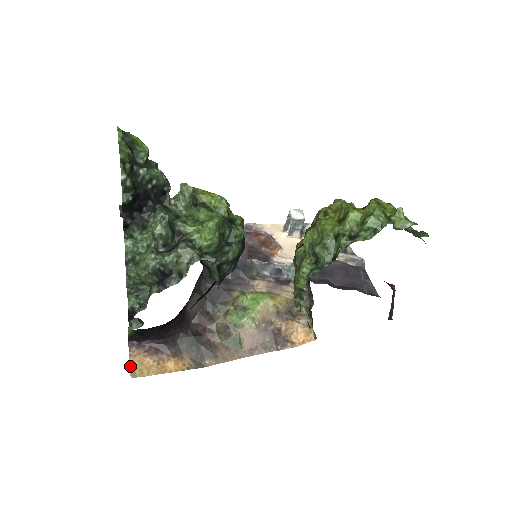
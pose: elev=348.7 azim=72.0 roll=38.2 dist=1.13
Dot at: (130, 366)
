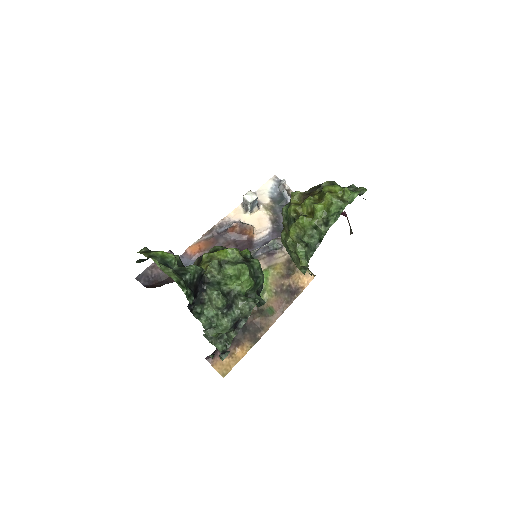
Dot at: occluded
